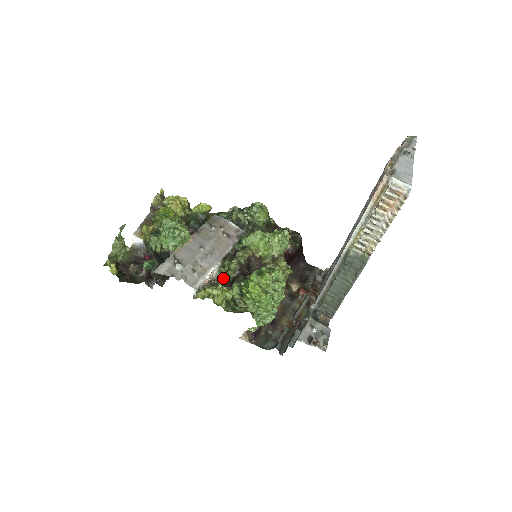
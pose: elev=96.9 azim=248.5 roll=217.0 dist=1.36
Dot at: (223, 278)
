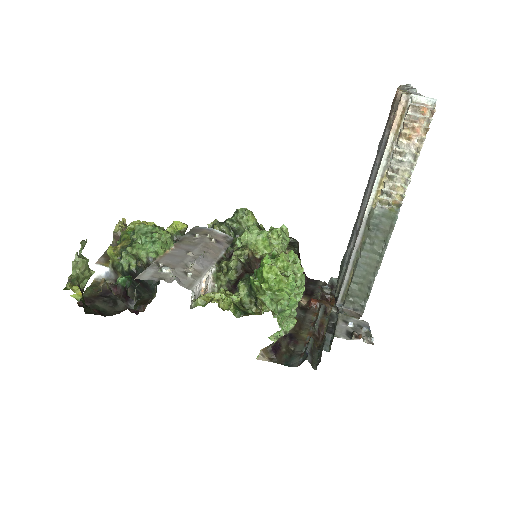
Dot at: (222, 286)
